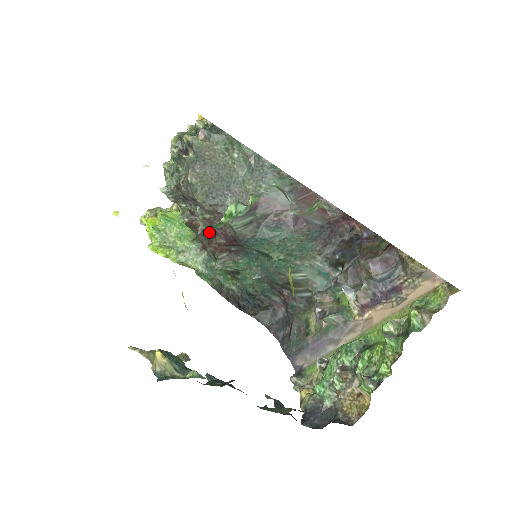
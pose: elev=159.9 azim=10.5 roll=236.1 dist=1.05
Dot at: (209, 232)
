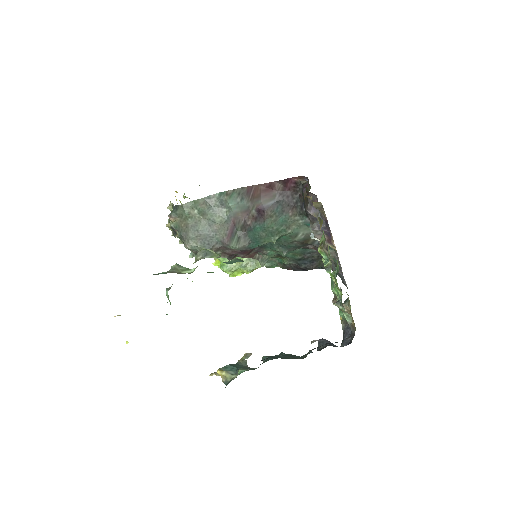
Dot at: (231, 257)
